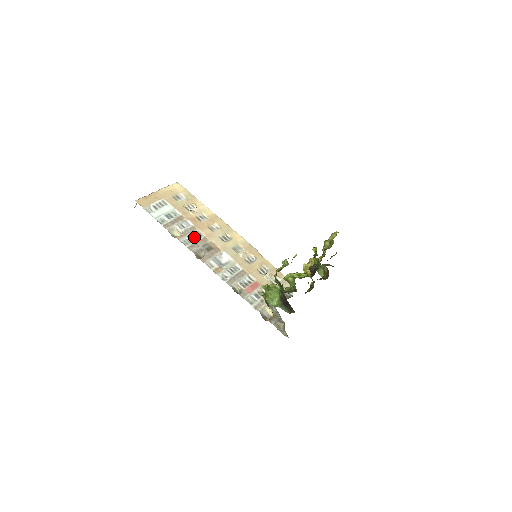
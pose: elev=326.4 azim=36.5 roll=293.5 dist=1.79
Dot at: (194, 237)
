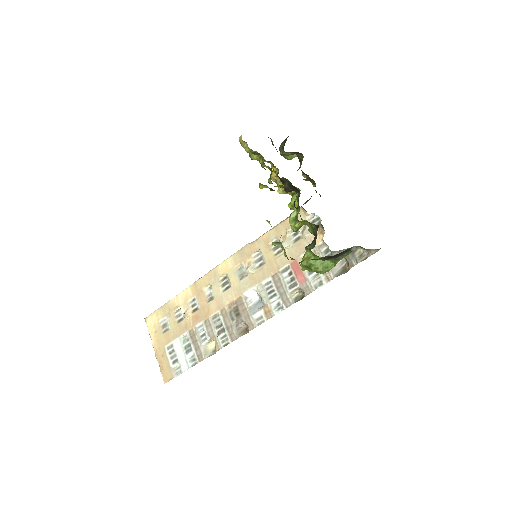
Dot at: (219, 327)
